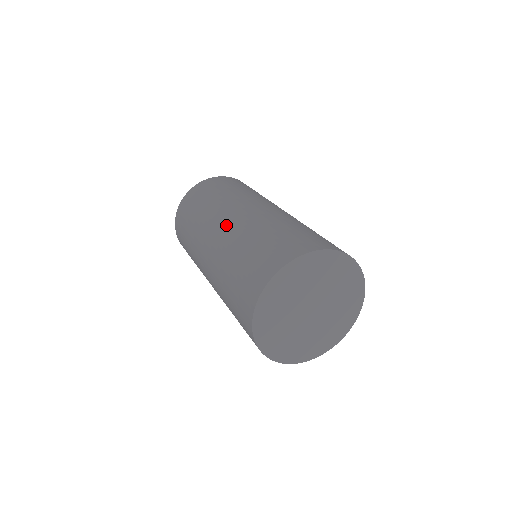
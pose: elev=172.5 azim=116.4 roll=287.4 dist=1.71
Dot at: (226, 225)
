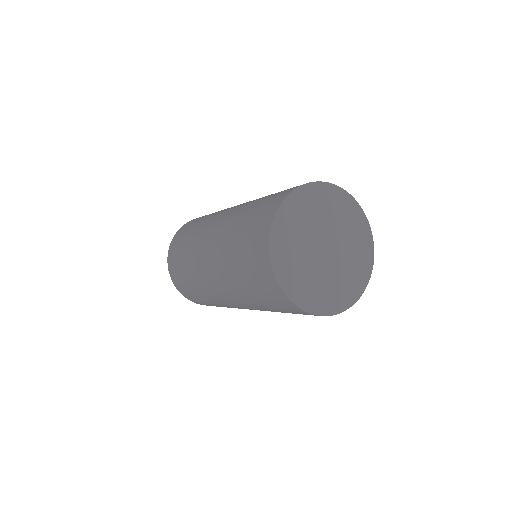
Dot at: (213, 234)
